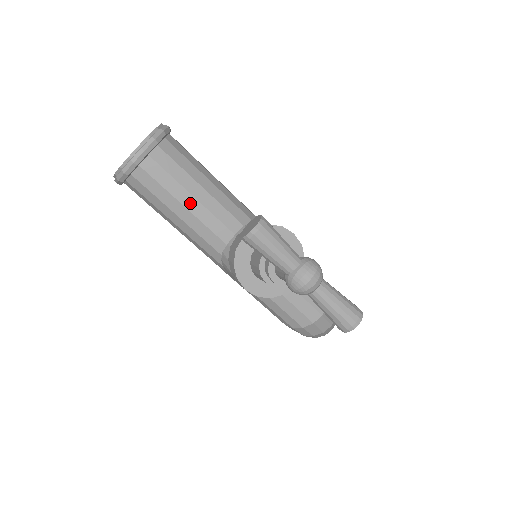
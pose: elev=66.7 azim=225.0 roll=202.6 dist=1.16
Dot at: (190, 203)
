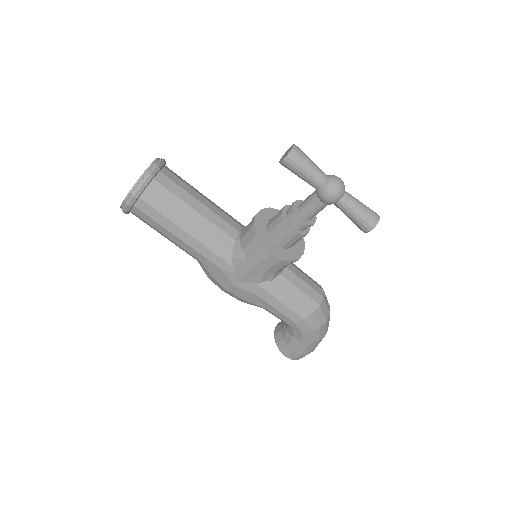
Dot at: (199, 207)
